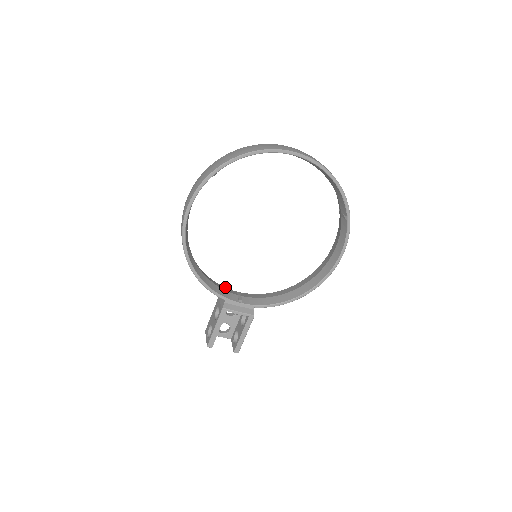
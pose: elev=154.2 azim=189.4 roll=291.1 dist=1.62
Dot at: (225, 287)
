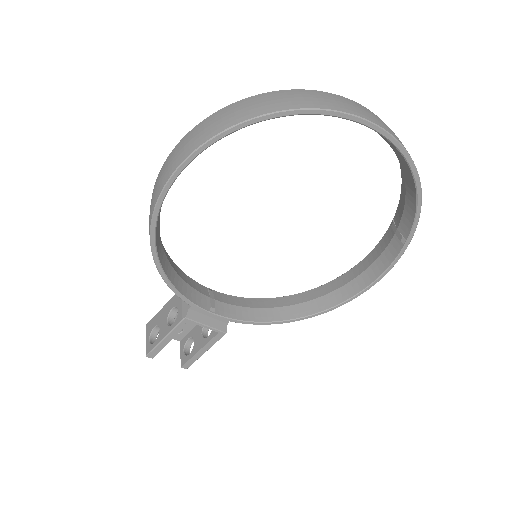
Dot at: occluded
